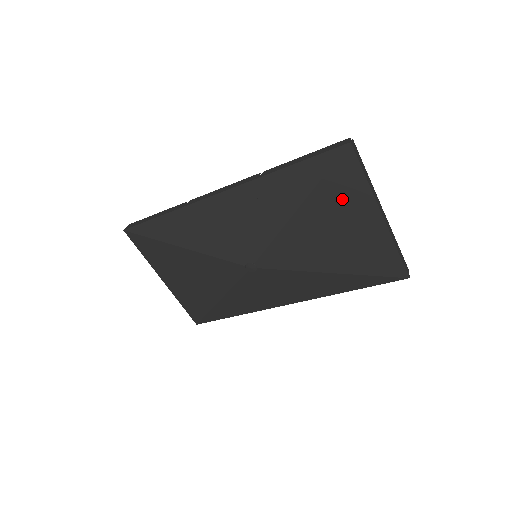
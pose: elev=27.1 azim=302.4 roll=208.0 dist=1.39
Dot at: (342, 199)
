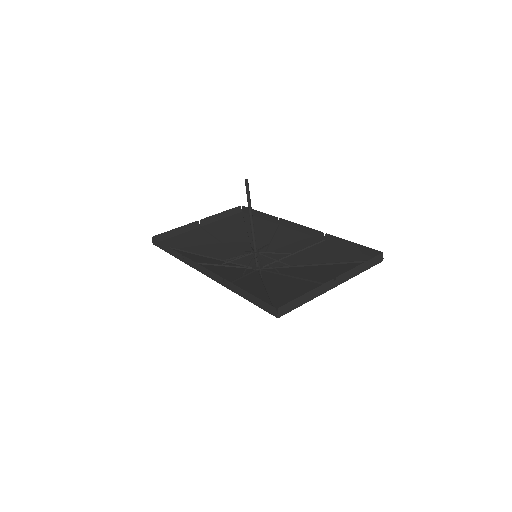
Dot at: (296, 294)
